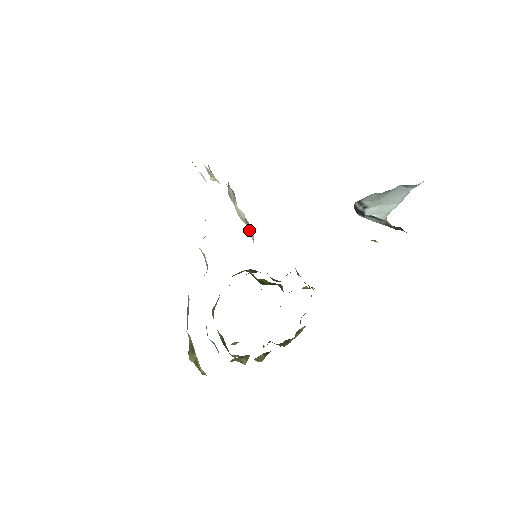
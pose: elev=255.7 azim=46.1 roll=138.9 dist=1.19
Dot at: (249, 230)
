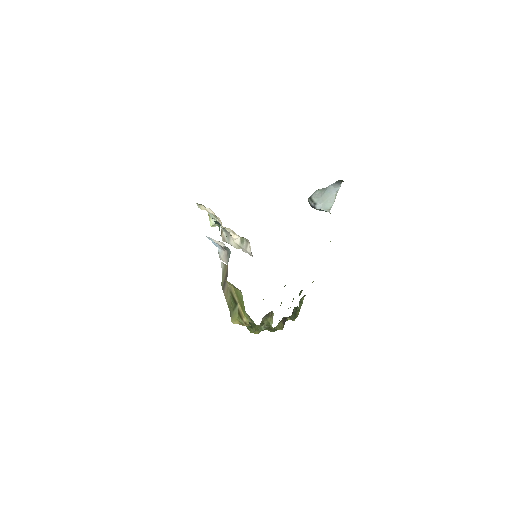
Dot at: (245, 247)
